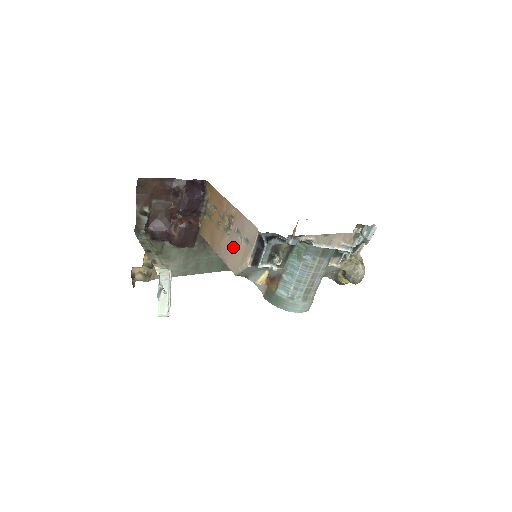
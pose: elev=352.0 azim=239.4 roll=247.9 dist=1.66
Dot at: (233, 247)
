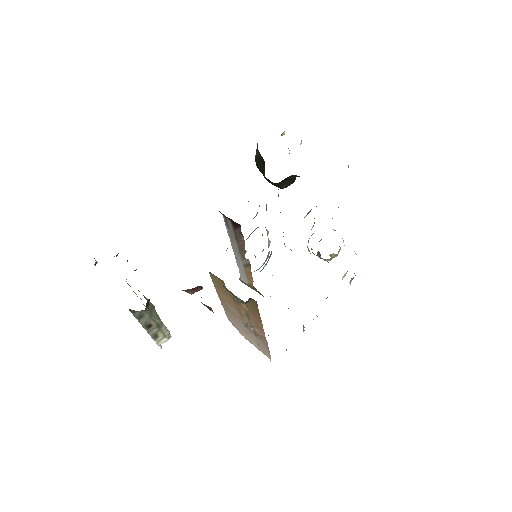
Dot at: (241, 325)
